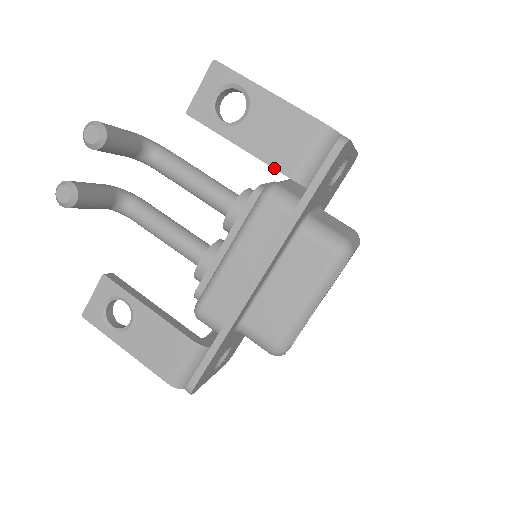
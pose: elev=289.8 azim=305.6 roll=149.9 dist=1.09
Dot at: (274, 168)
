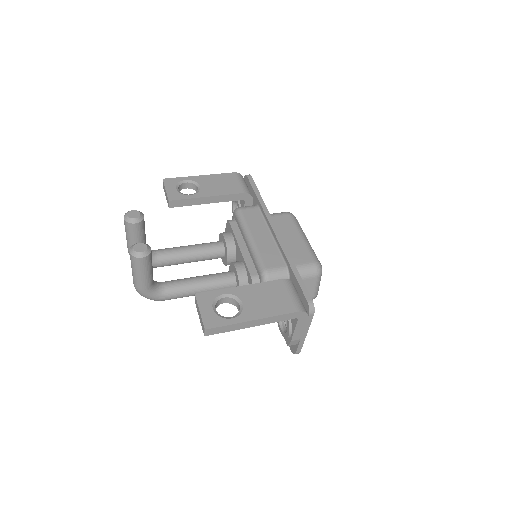
Dot at: (233, 194)
